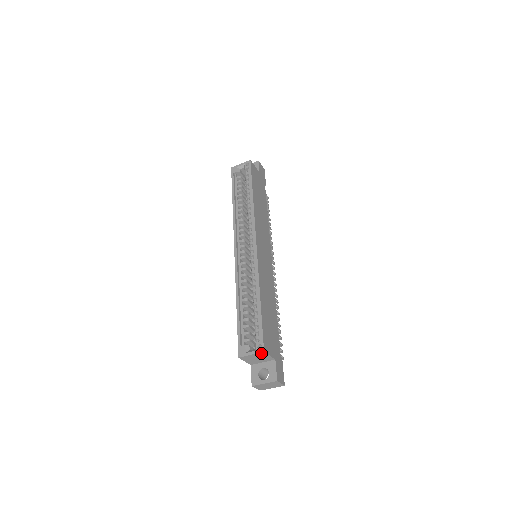
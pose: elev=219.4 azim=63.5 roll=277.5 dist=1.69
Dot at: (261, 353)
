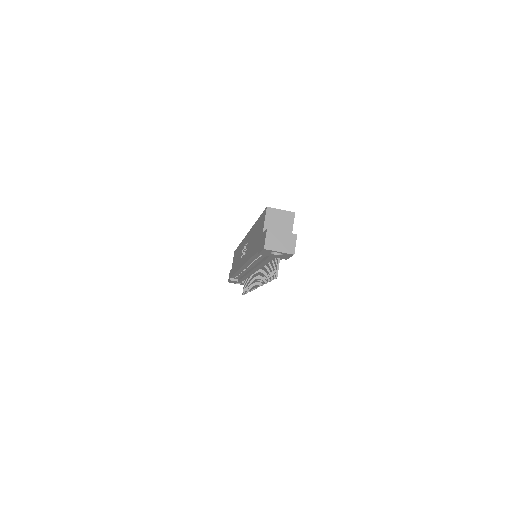
Dot at: (290, 214)
